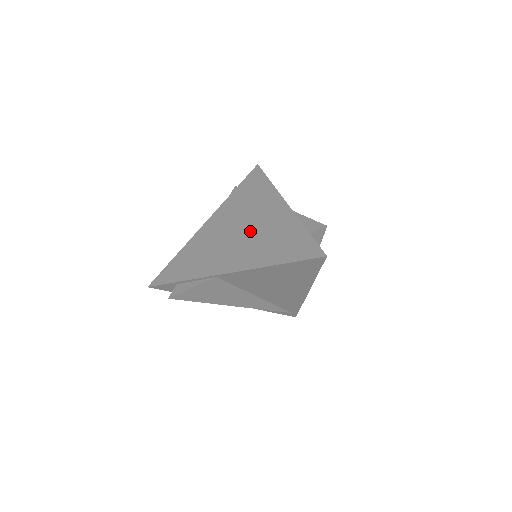
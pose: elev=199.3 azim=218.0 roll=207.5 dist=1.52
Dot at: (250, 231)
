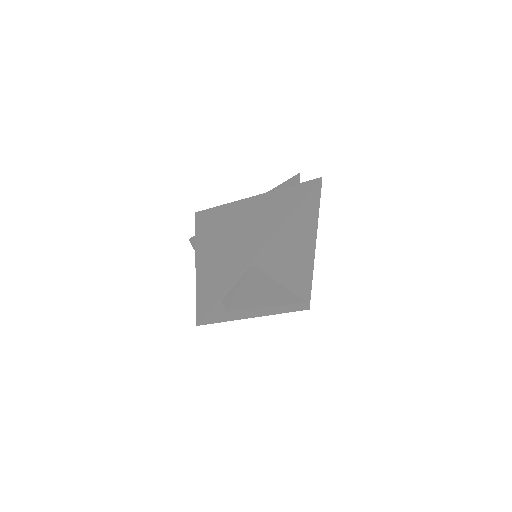
Dot at: (244, 226)
